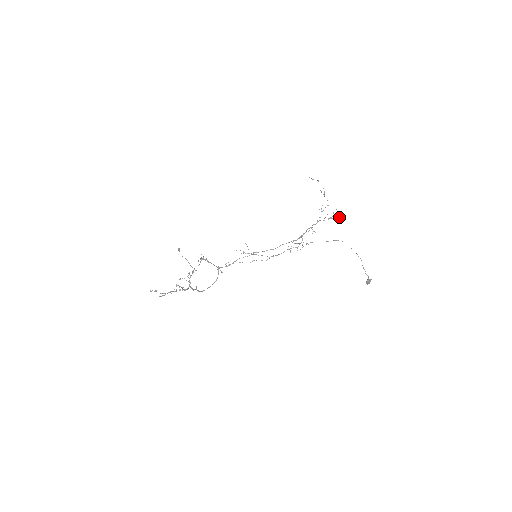
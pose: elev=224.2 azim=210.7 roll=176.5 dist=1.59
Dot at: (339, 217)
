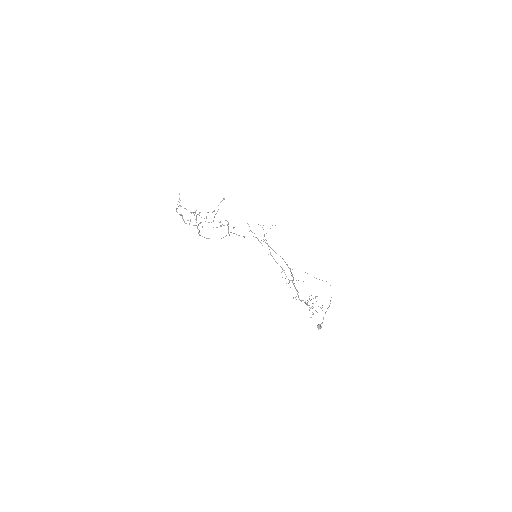
Dot at: occluded
